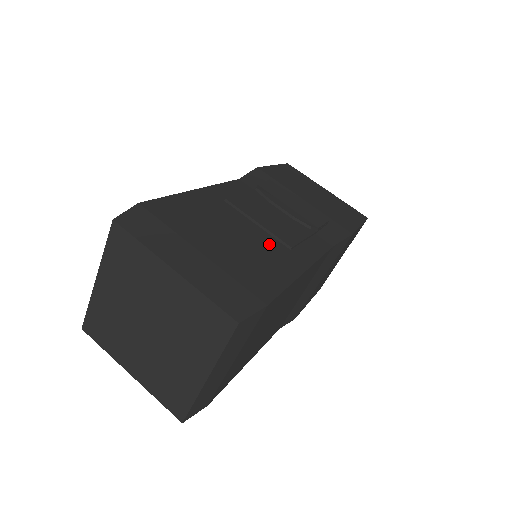
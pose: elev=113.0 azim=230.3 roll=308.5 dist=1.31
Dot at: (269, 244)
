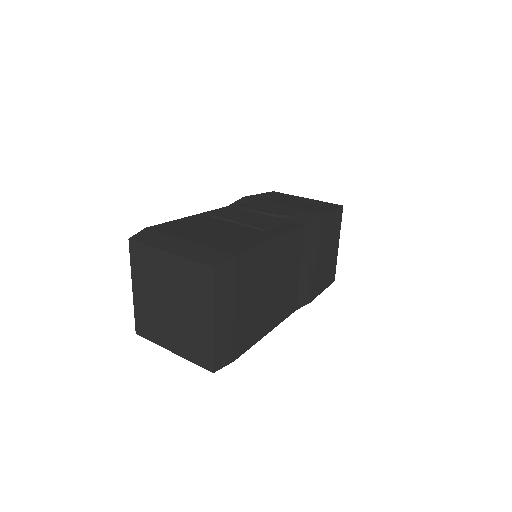
Dot at: (245, 231)
